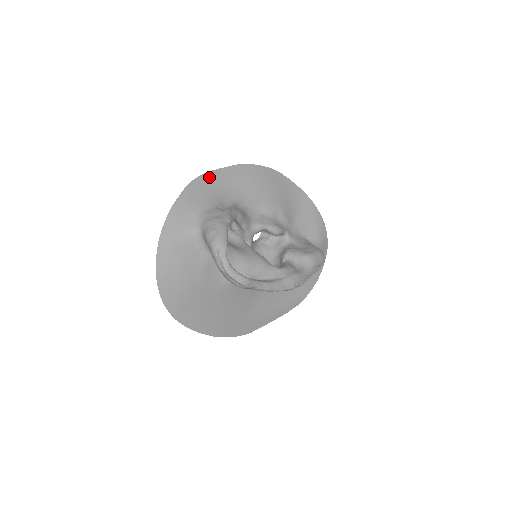
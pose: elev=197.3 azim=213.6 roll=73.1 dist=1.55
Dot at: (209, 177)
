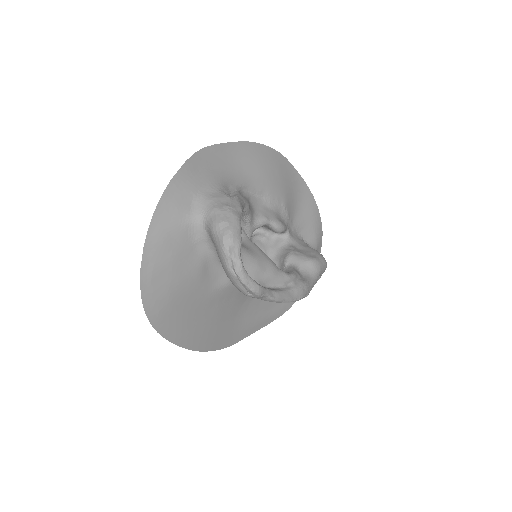
Dot at: (214, 151)
